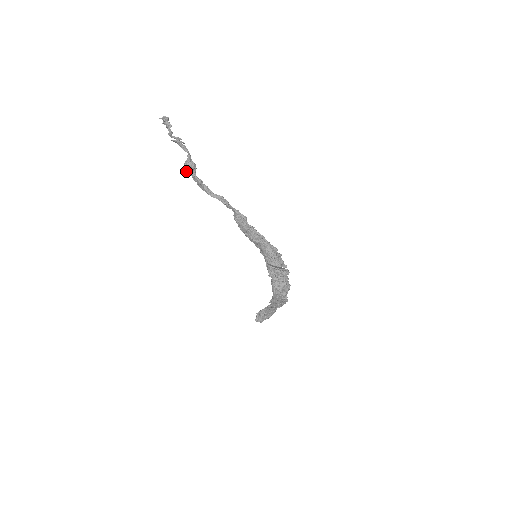
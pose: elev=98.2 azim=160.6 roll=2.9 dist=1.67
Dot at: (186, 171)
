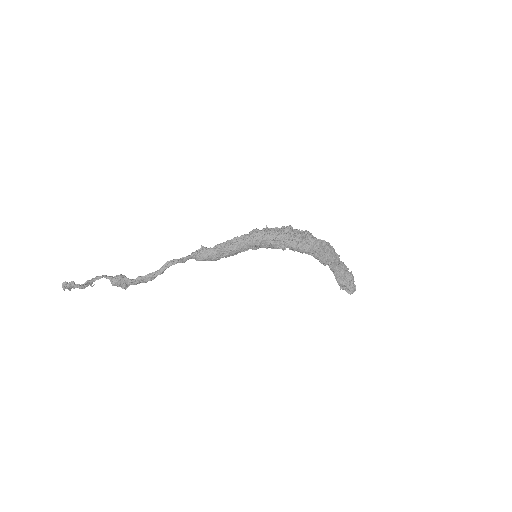
Dot at: (123, 288)
